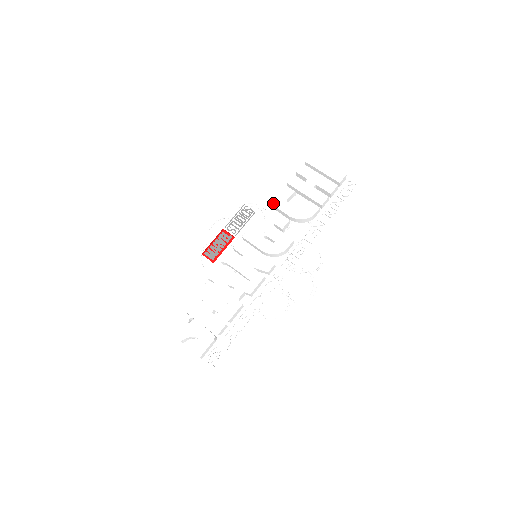
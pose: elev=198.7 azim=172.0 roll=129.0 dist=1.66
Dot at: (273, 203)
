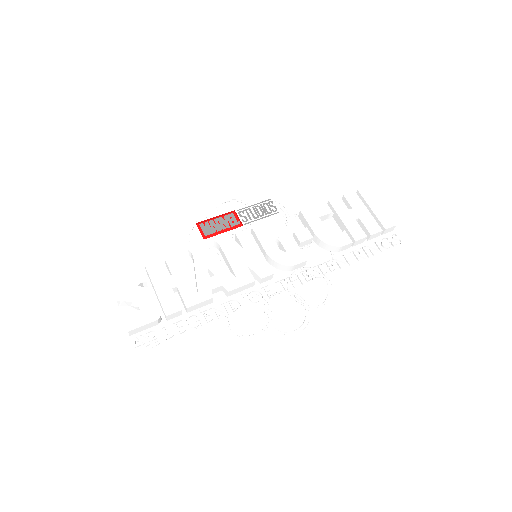
Dot at: (304, 212)
